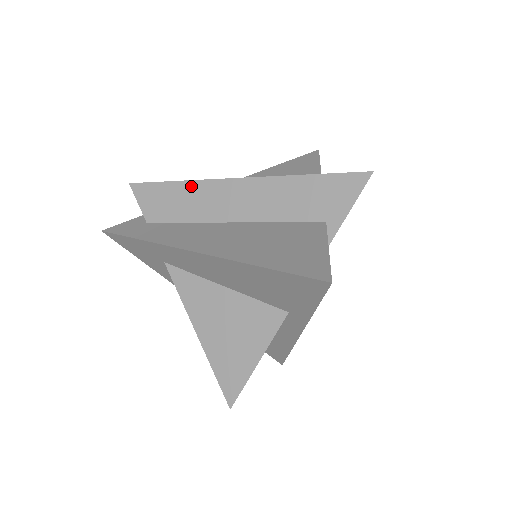
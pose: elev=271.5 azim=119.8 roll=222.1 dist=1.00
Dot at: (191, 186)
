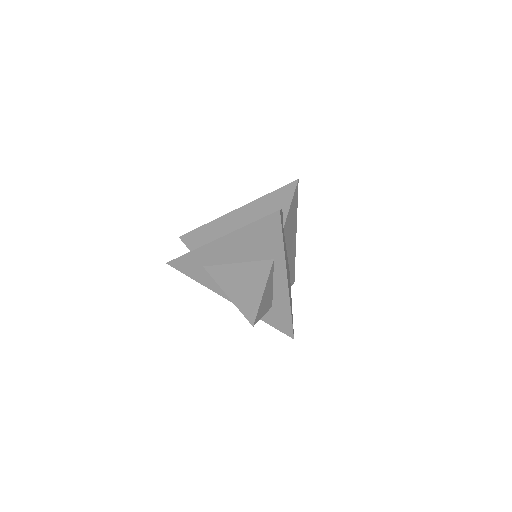
Dot at: (212, 224)
